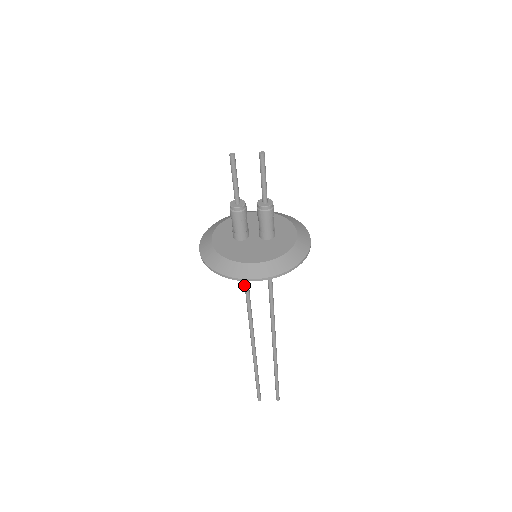
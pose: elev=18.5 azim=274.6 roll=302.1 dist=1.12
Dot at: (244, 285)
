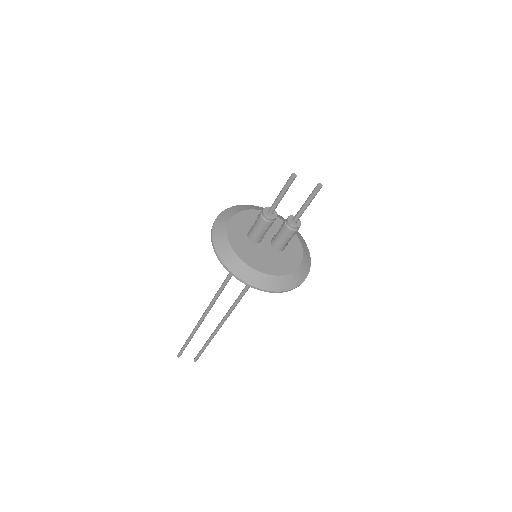
Dot at: (229, 273)
